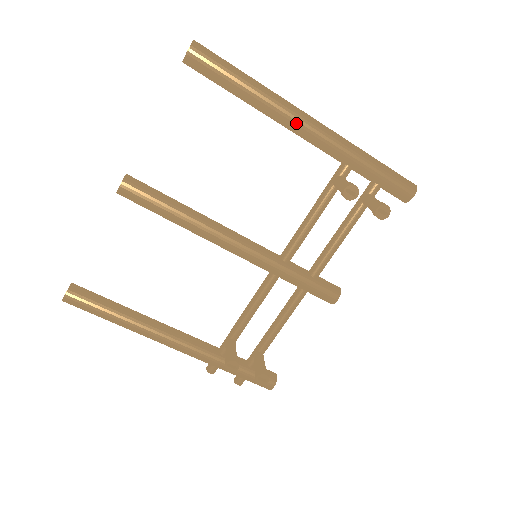
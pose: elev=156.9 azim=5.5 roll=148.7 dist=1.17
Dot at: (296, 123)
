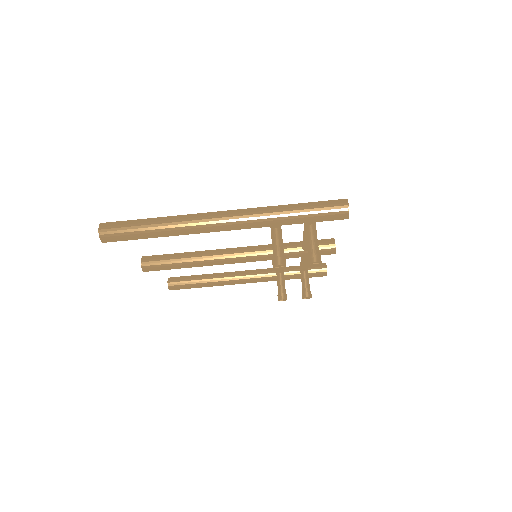
Dot at: occluded
